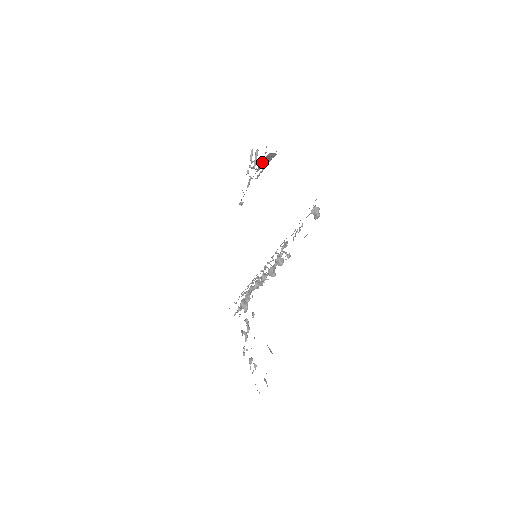
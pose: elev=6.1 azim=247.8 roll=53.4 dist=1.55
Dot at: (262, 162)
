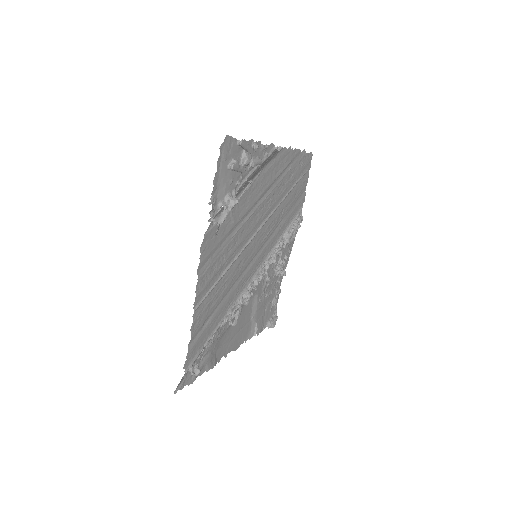
Dot at: (222, 208)
